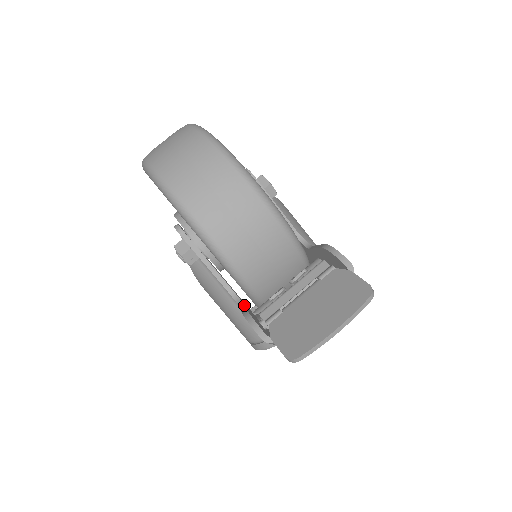
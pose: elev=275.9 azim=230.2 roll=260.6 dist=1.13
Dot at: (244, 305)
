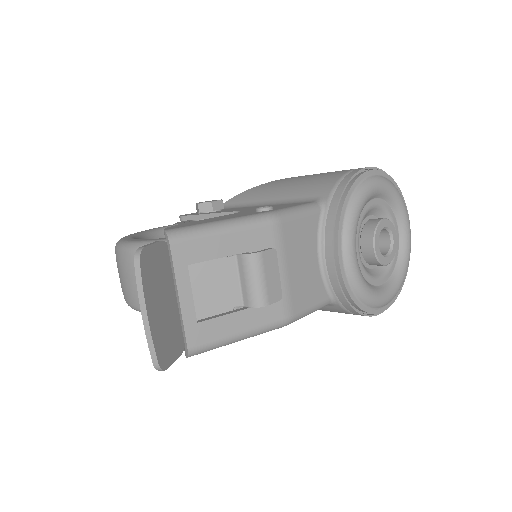
Dot at: occluded
